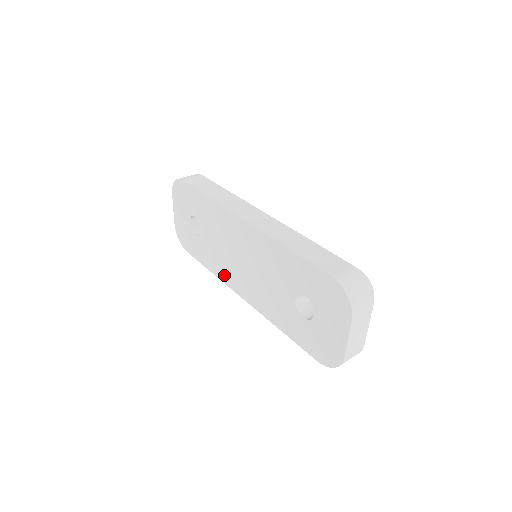
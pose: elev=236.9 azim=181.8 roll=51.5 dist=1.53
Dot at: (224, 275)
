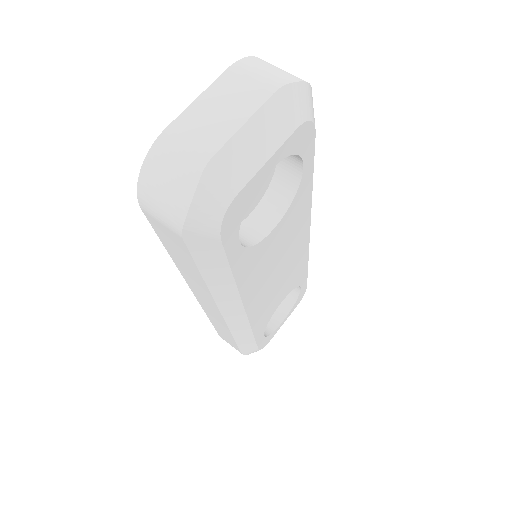
Dot at: occluded
